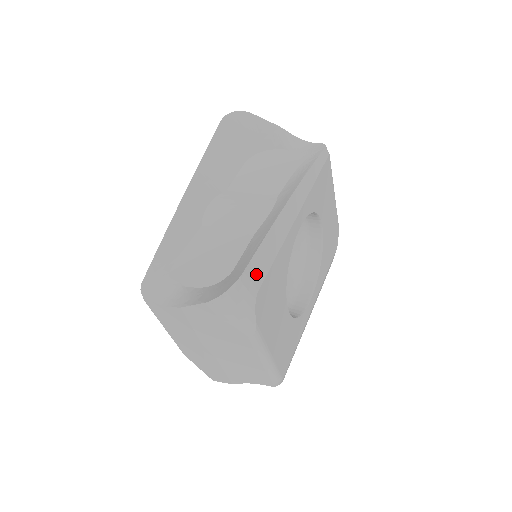
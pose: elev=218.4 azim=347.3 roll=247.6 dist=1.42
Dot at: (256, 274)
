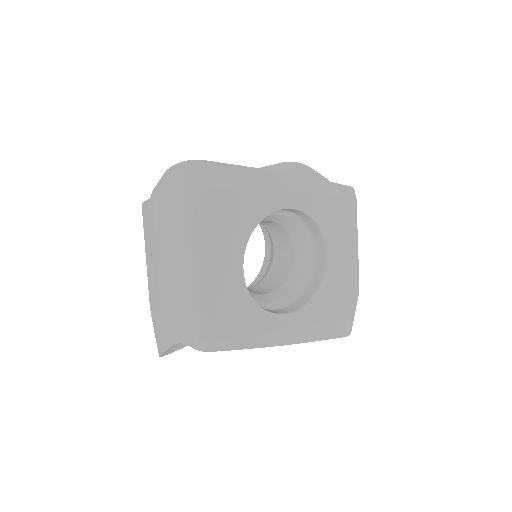
Dot at: (215, 176)
